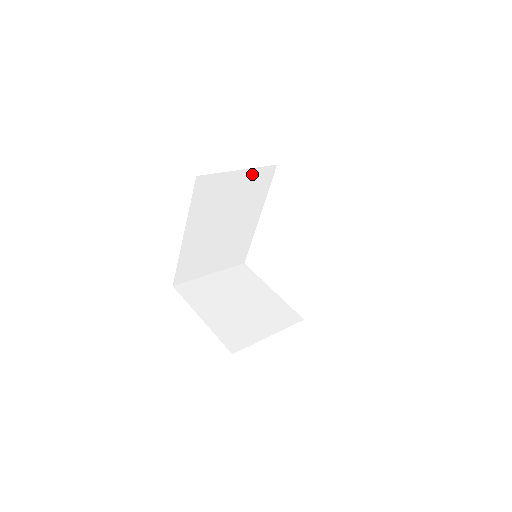
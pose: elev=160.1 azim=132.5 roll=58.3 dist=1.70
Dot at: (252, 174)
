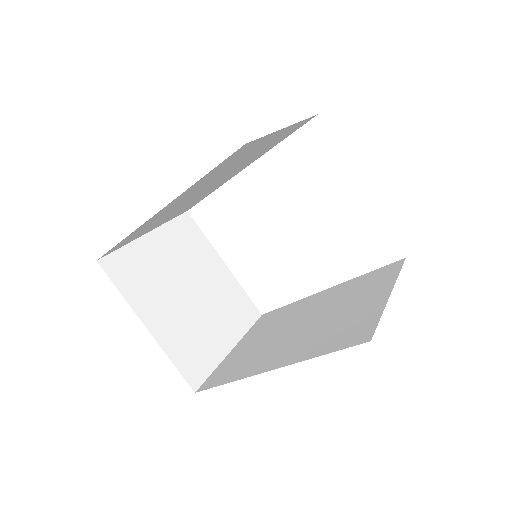
Dot at: (290, 128)
